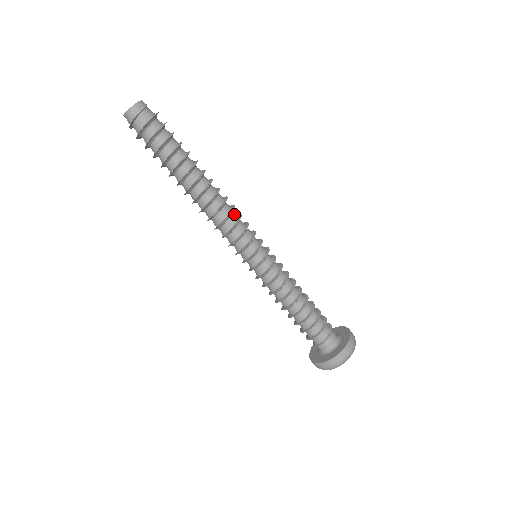
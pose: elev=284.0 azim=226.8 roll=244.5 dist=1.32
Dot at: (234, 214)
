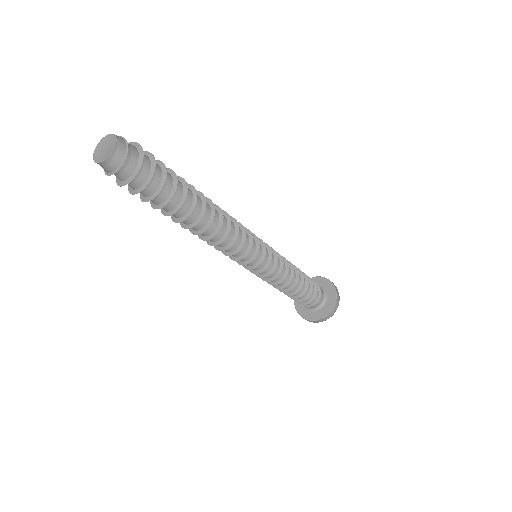
Dot at: (236, 227)
